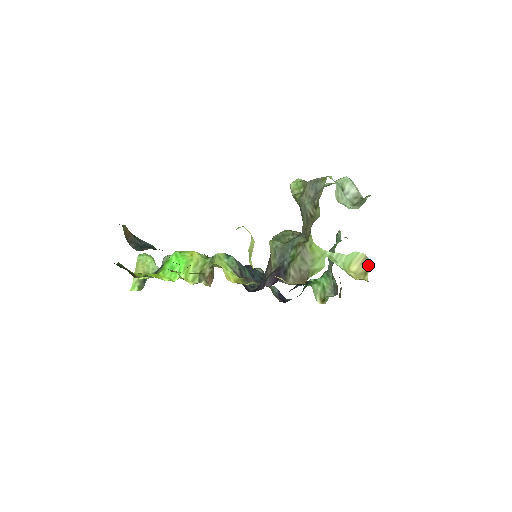
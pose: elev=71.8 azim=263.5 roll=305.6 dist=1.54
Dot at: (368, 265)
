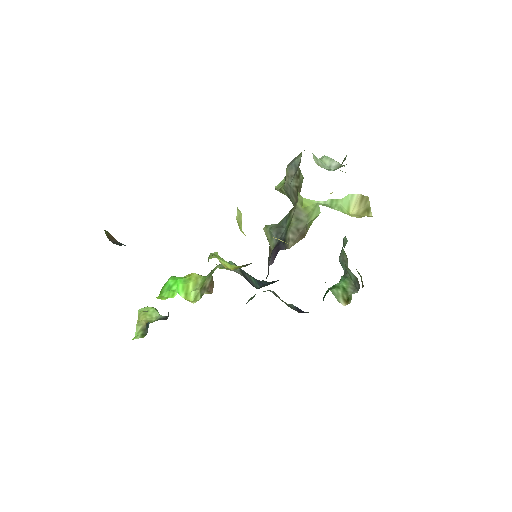
Dot at: (367, 202)
